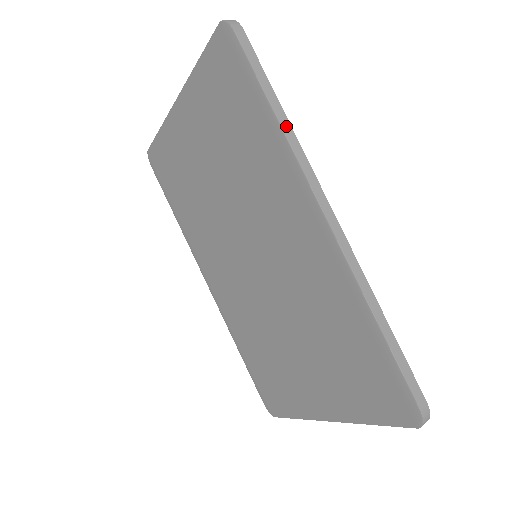
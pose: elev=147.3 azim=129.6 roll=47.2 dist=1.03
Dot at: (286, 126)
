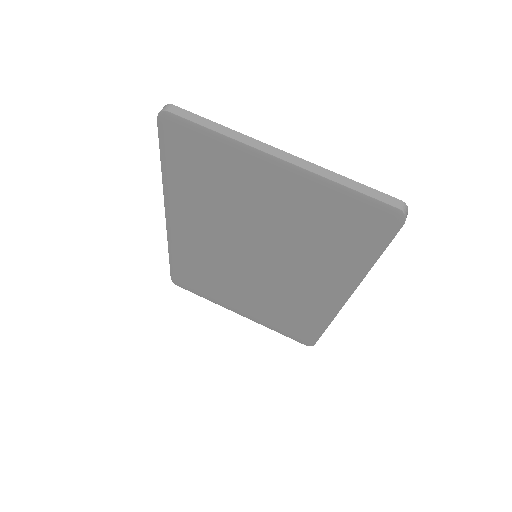
Dot at: (371, 267)
